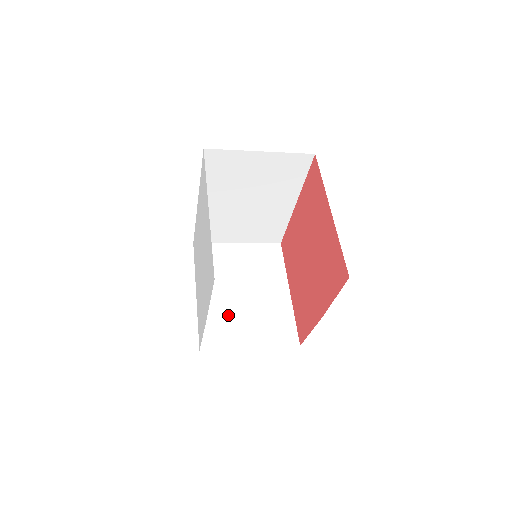
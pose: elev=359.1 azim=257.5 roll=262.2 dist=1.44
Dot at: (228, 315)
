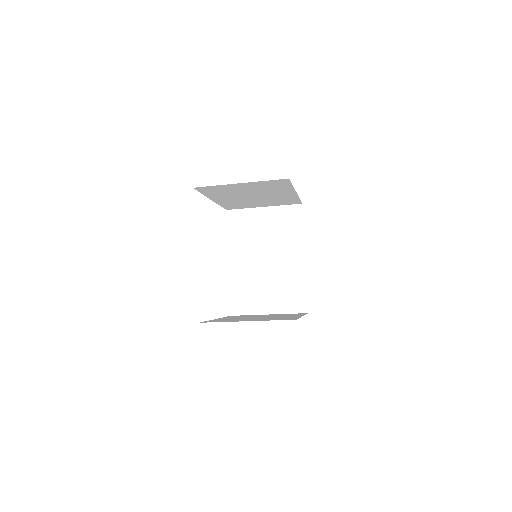
Dot at: (237, 319)
